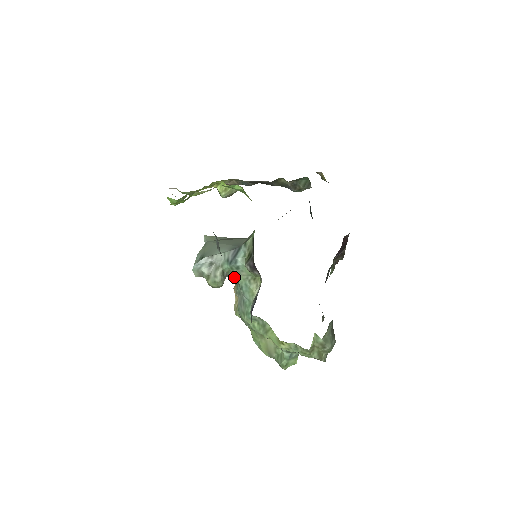
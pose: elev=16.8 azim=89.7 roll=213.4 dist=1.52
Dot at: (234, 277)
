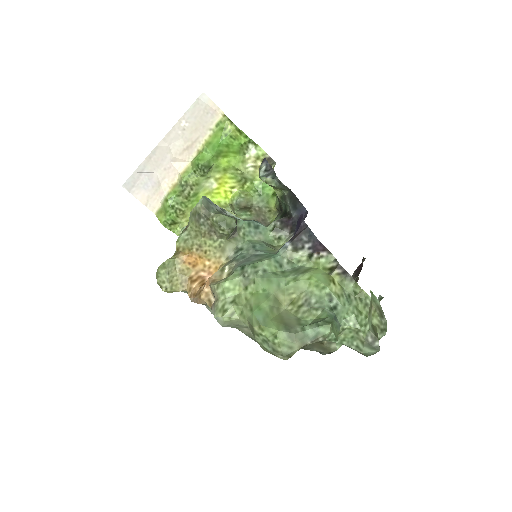
Dot at: (234, 247)
